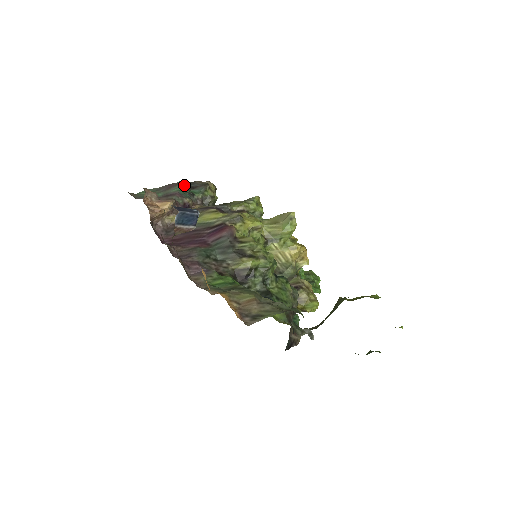
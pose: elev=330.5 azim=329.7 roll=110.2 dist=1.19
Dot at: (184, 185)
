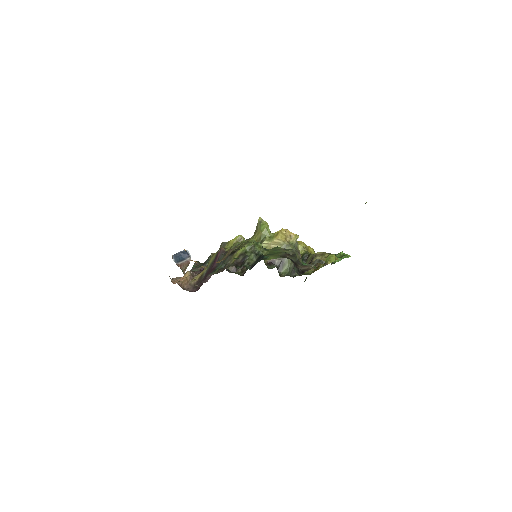
Dot at: (196, 264)
